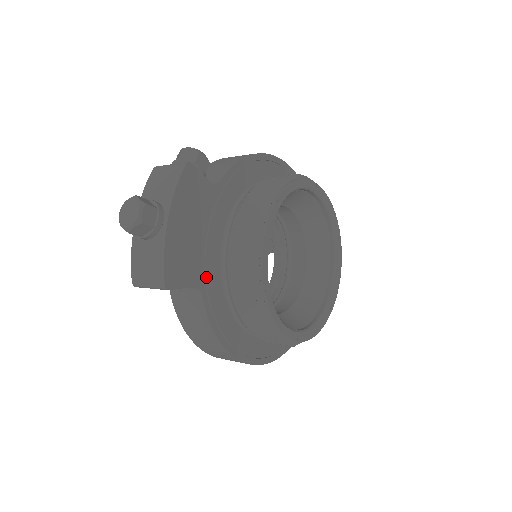
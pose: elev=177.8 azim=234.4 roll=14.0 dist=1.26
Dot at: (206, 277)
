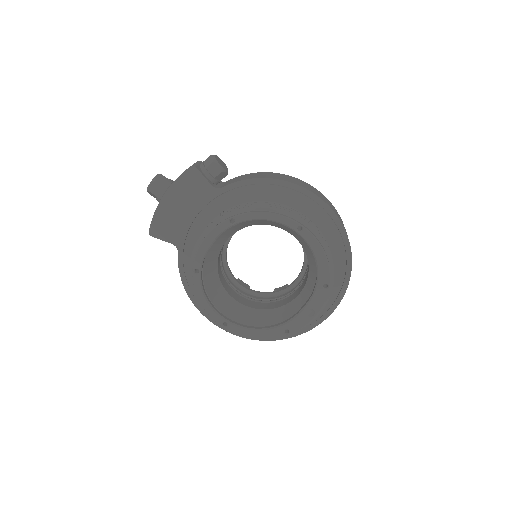
Dot at: (185, 244)
